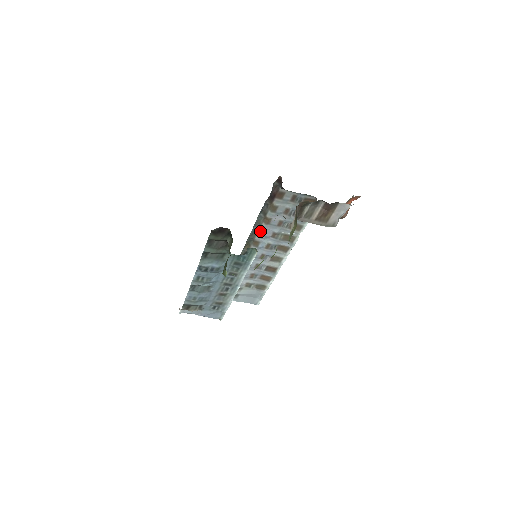
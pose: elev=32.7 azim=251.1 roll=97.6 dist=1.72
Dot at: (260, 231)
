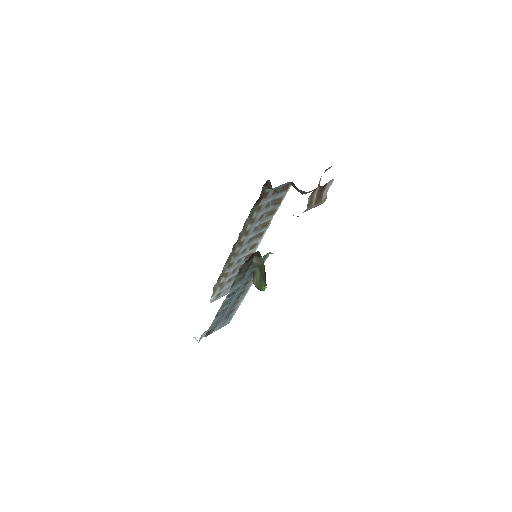
Dot at: (245, 232)
